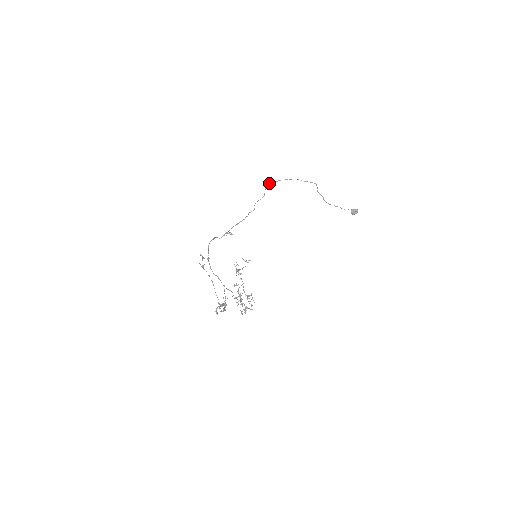
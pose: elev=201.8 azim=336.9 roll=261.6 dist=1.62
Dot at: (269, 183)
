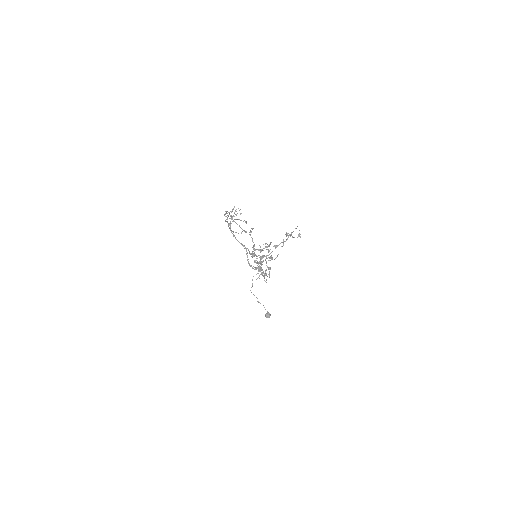
Dot at: (250, 231)
